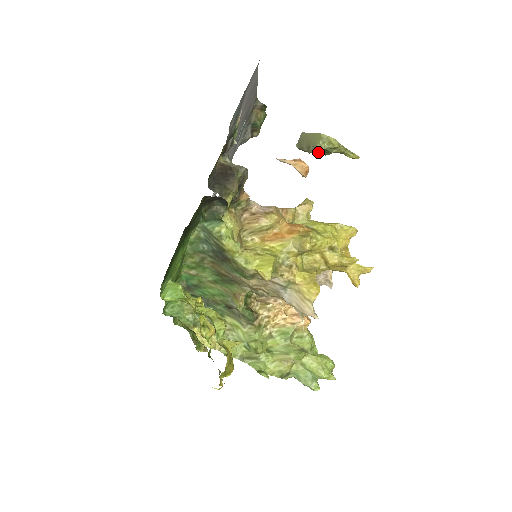
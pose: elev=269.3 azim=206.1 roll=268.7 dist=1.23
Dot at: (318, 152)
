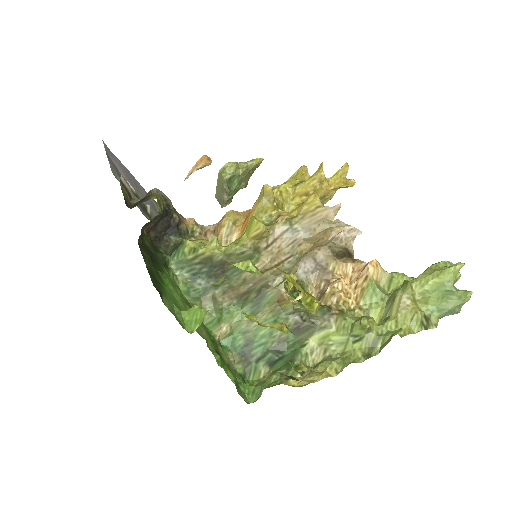
Dot at: (236, 189)
